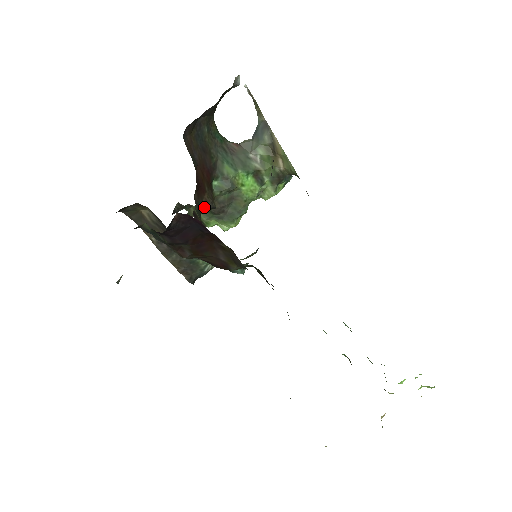
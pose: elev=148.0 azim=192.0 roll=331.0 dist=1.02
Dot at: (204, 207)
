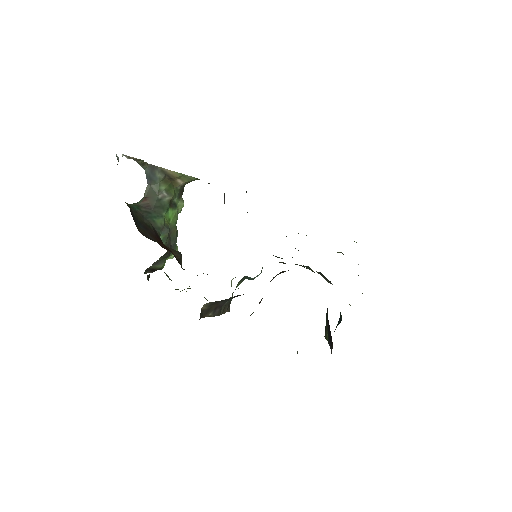
Dot at: (180, 261)
